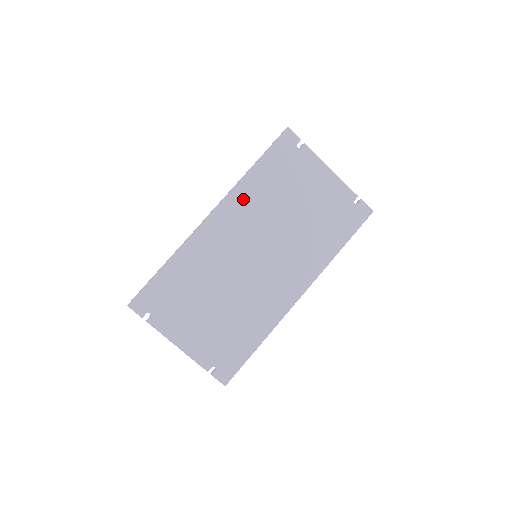
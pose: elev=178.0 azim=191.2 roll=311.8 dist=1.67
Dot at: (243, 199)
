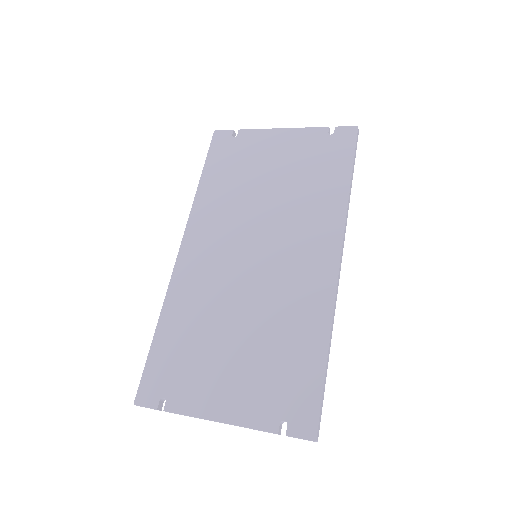
Dot at: (206, 213)
